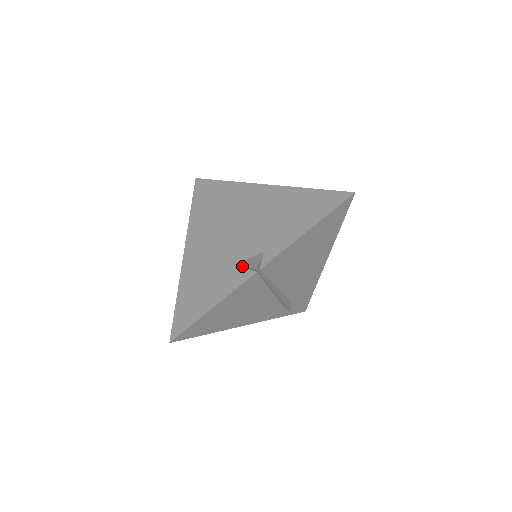
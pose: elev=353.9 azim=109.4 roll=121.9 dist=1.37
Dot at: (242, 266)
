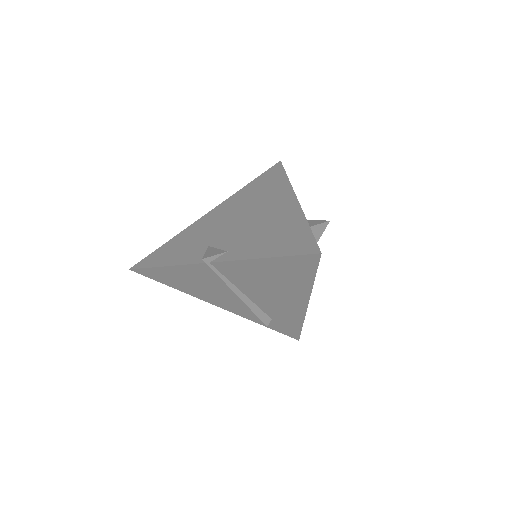
Dot at: (207, 250)
